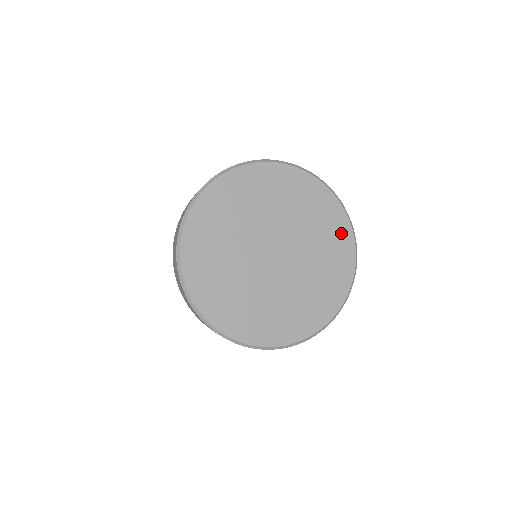
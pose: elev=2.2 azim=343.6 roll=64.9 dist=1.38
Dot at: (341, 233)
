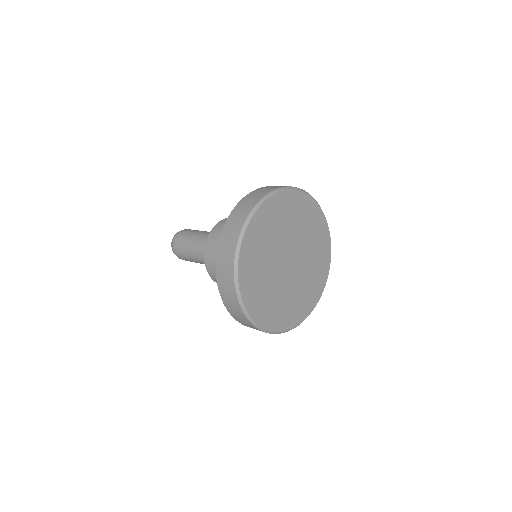
Dot at: (325, 252)
